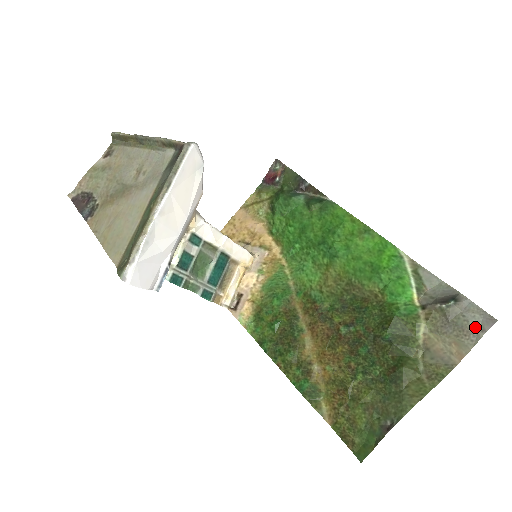
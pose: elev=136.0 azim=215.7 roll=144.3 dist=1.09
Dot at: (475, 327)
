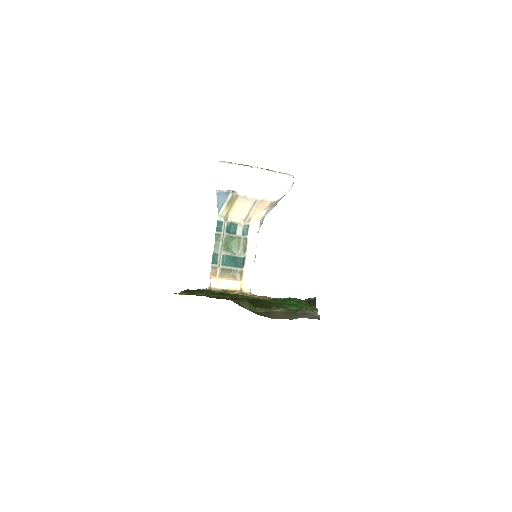
Dot at: (305, 317)
